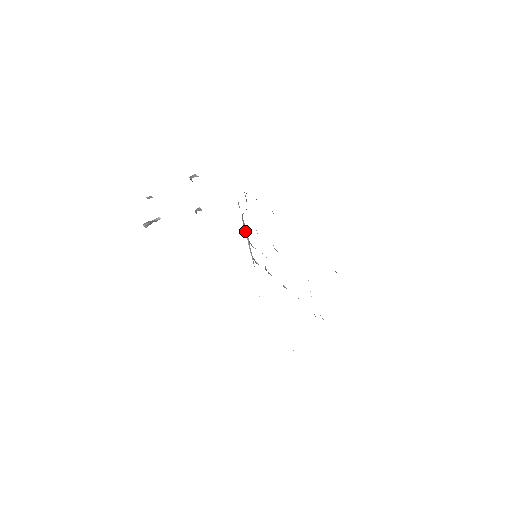
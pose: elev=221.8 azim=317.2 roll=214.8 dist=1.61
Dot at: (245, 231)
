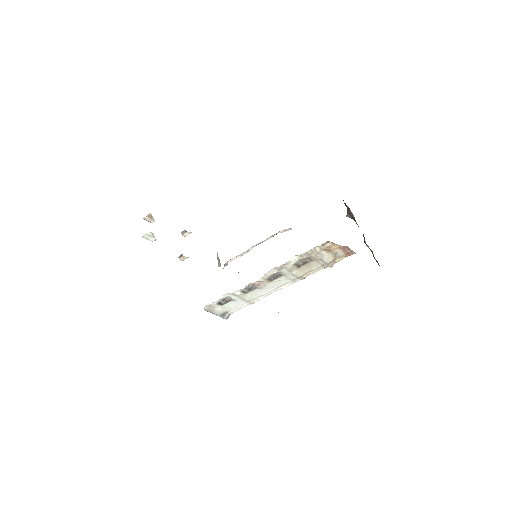
Dot at: occluded
